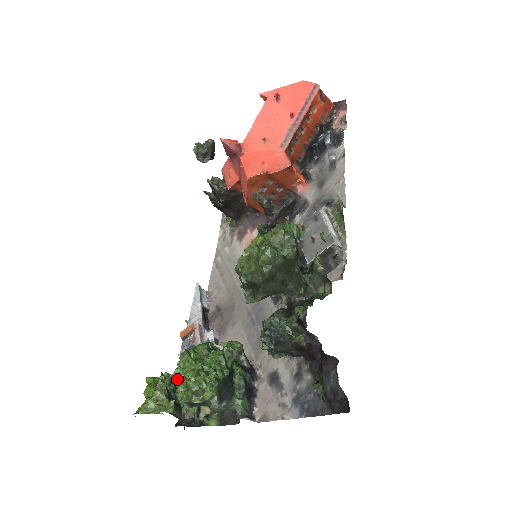
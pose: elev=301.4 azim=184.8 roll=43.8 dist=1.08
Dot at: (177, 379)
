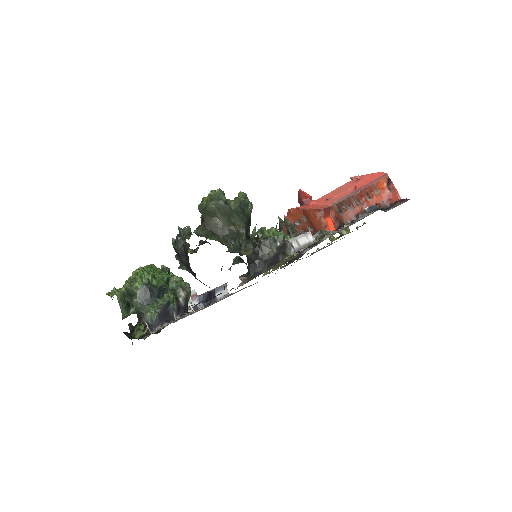
Dot at: occluded
